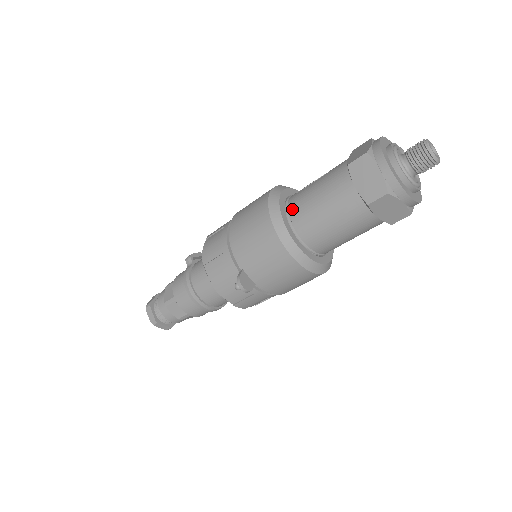
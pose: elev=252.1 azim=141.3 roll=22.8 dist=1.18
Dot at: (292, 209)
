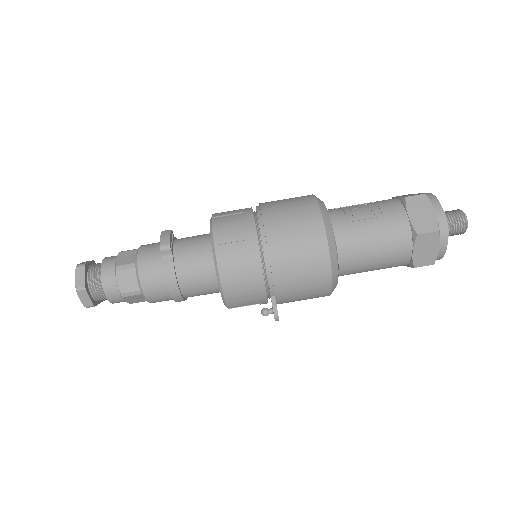
Dot at: (343, 250)
